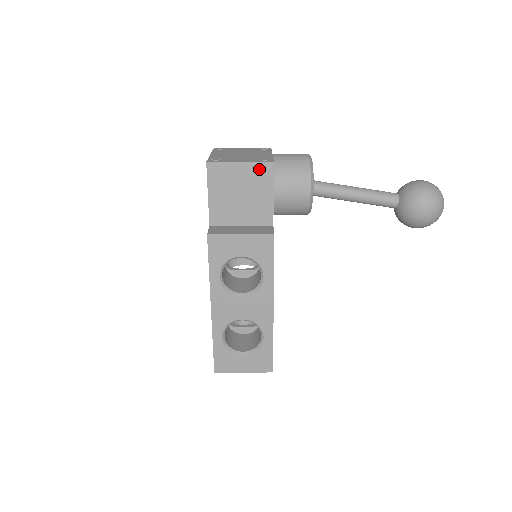
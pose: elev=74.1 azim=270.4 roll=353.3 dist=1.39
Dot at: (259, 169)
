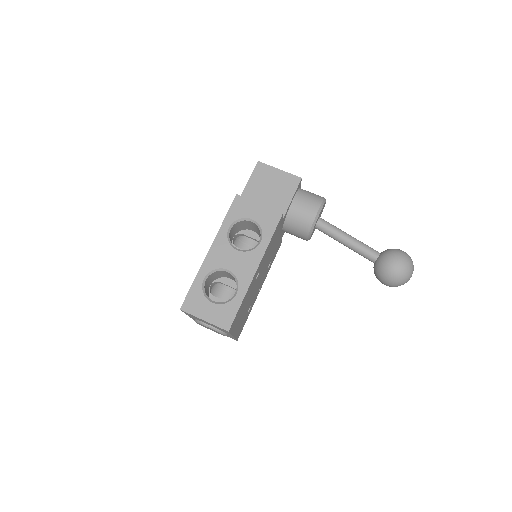
Dot at: (290, 179)
